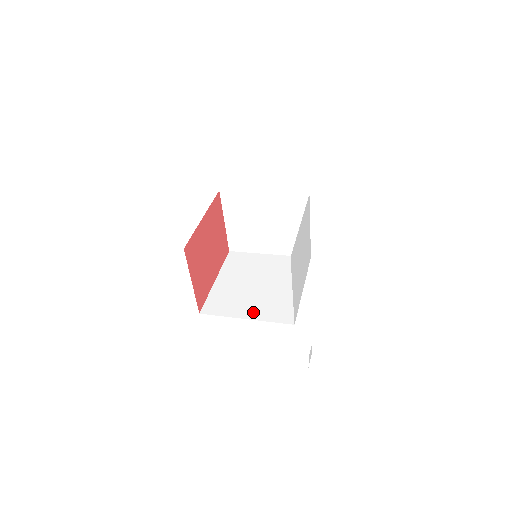
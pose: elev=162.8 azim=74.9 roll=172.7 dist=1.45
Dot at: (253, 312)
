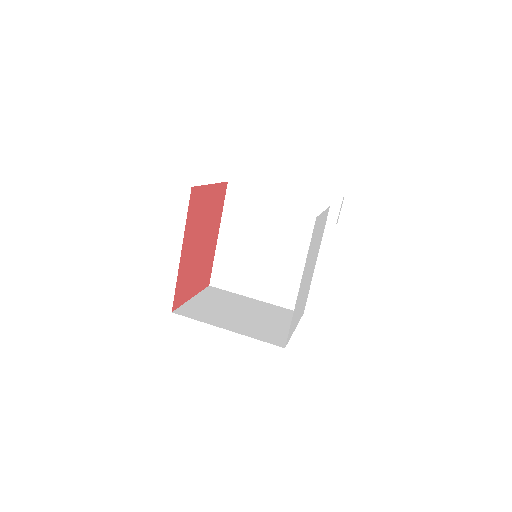
Dot at: (262, 291)
